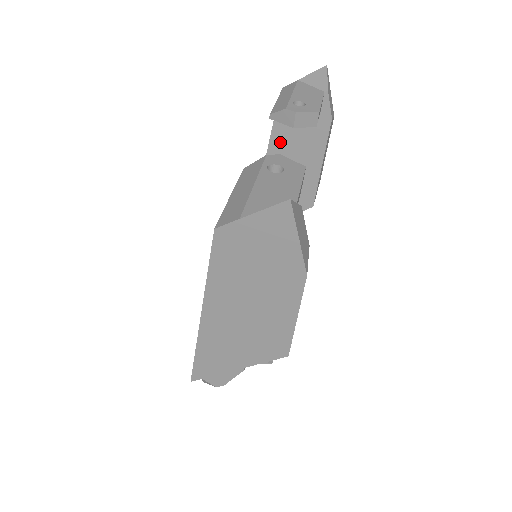
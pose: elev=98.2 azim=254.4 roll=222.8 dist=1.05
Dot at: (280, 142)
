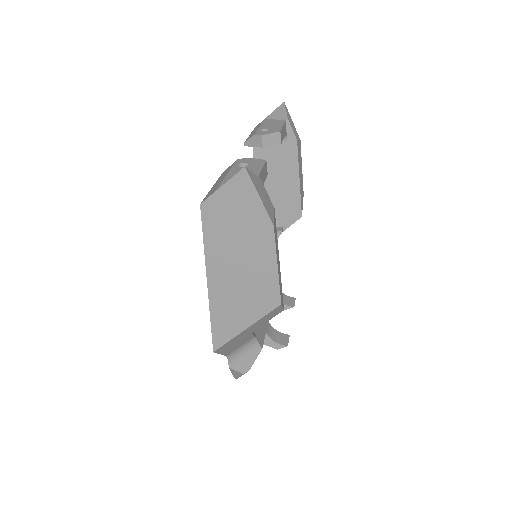
Dot at: occluded
